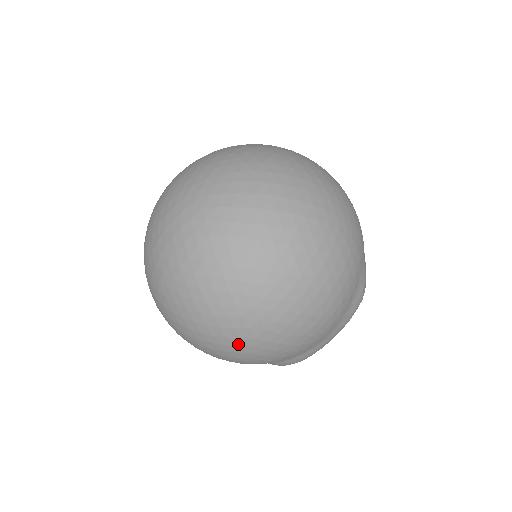
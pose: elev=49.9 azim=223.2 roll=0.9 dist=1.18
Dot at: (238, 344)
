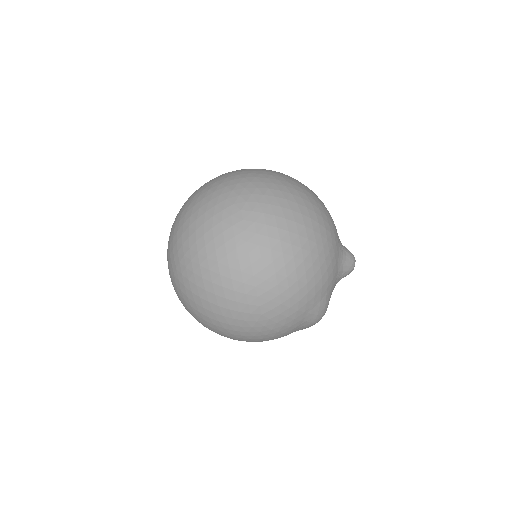
Dot at: occluded
